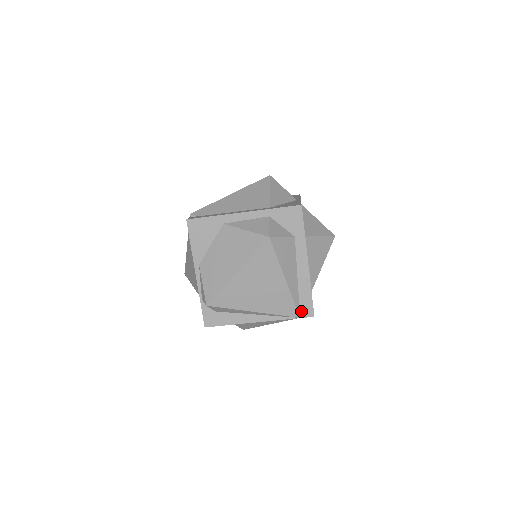
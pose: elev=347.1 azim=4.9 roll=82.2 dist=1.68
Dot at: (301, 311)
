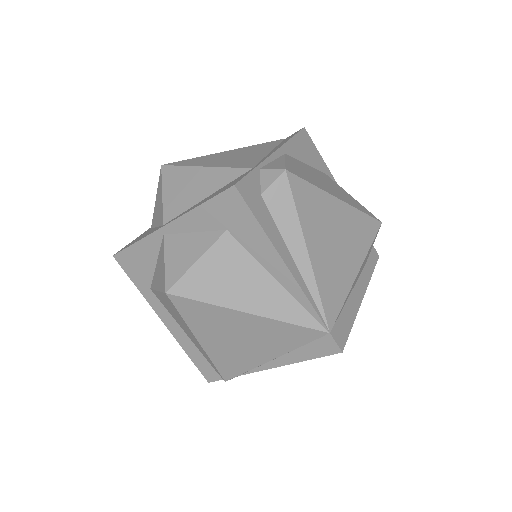
Dot at: (335, 327)
